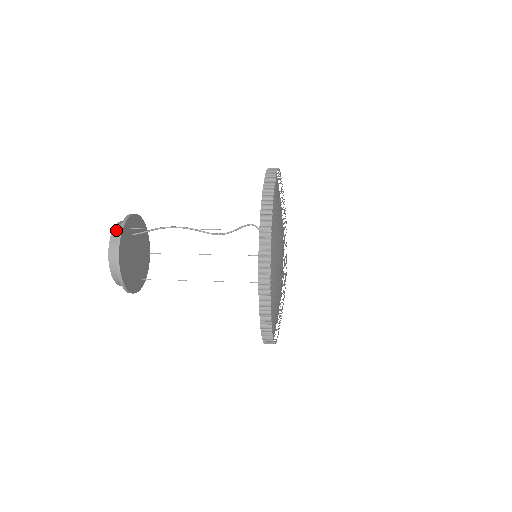
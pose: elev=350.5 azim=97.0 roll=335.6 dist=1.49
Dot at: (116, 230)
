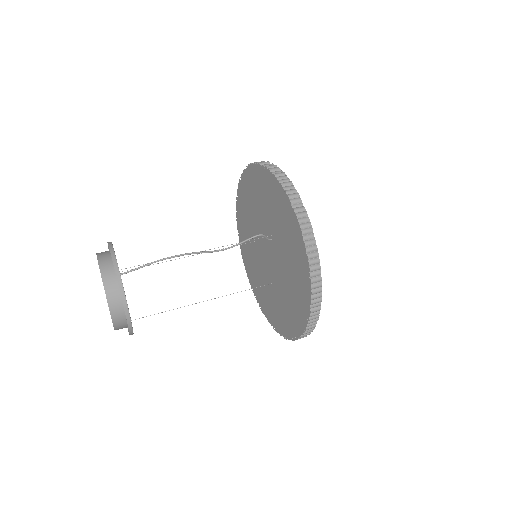
Dot at: (107, 281)
